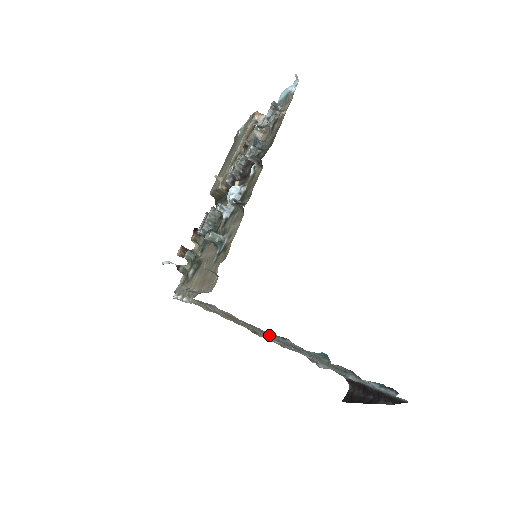
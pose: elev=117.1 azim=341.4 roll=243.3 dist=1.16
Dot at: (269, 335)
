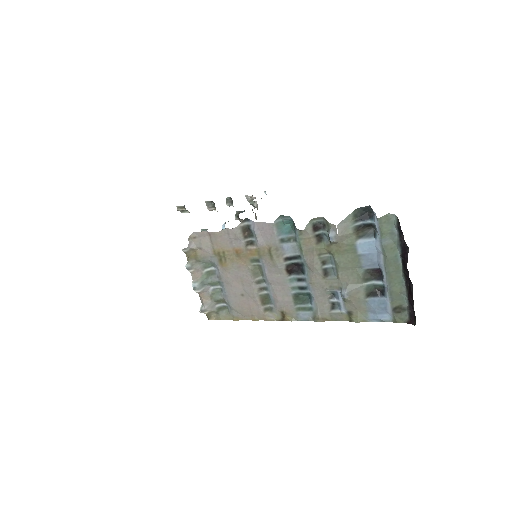
Dot at: (265, 270)
